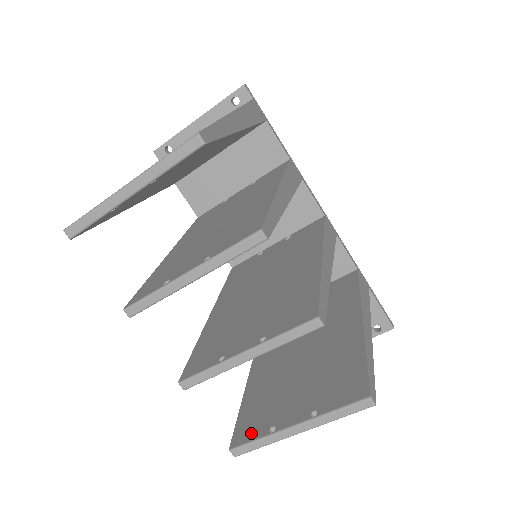
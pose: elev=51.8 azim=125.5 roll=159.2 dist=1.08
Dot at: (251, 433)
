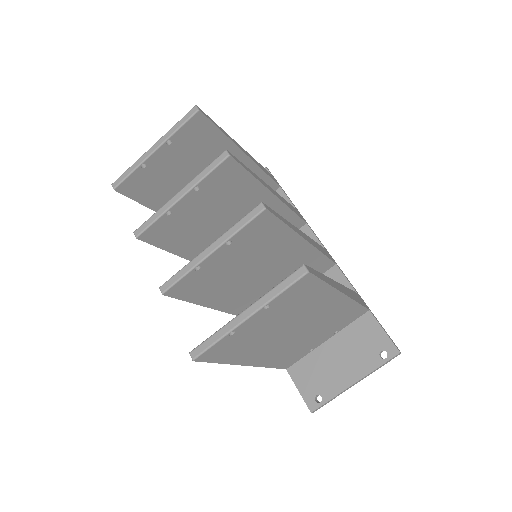
Dot at: occluded
